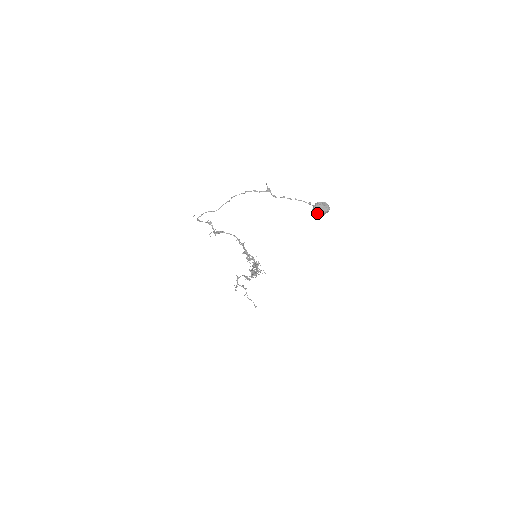
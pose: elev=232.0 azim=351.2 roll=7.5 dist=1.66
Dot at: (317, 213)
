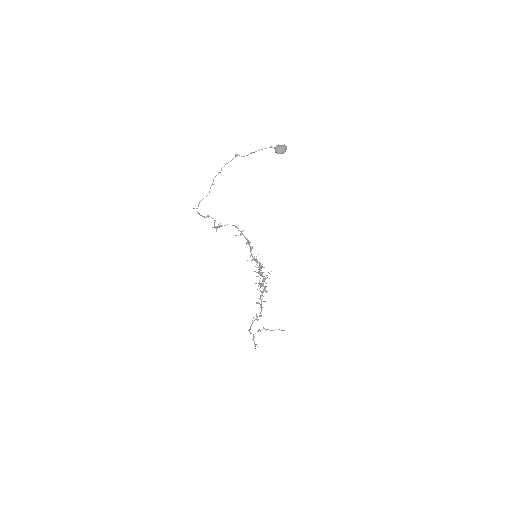
Dot at: (281, 151)
